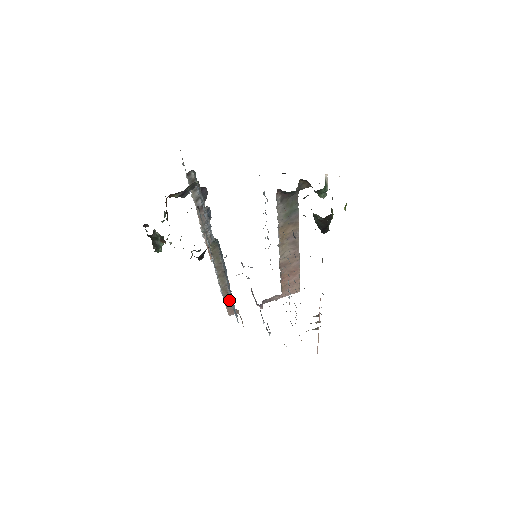
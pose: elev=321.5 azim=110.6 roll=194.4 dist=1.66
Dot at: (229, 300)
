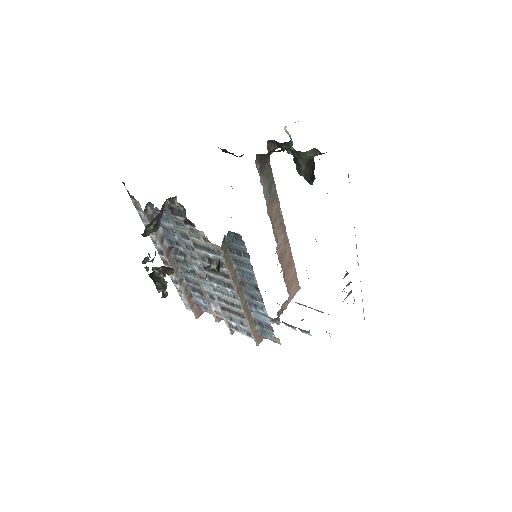
Dot at: (252, 323)
